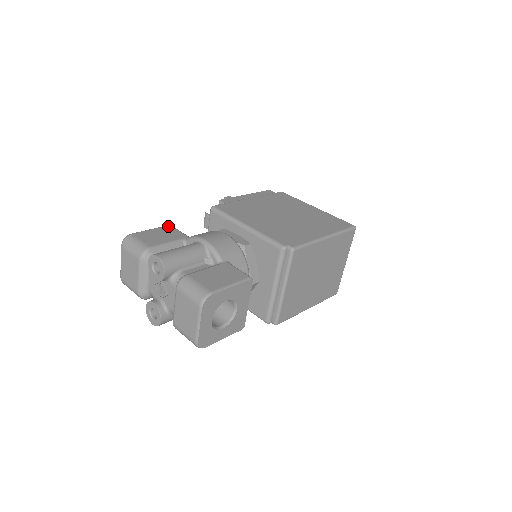
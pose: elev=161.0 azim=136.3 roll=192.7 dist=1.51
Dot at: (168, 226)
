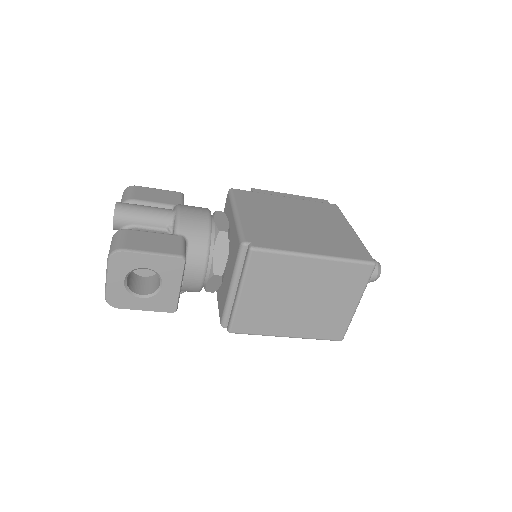
Dot at: (177, 192)
